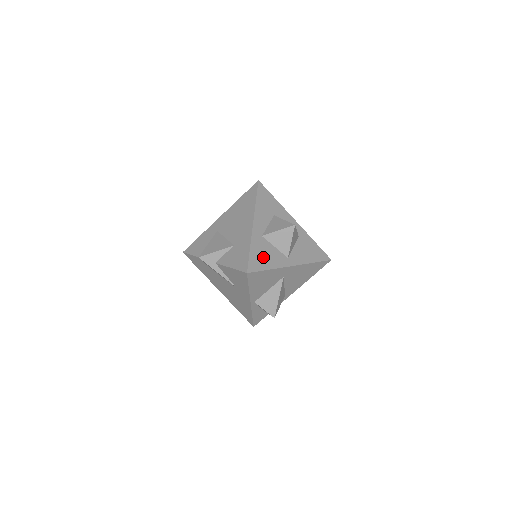
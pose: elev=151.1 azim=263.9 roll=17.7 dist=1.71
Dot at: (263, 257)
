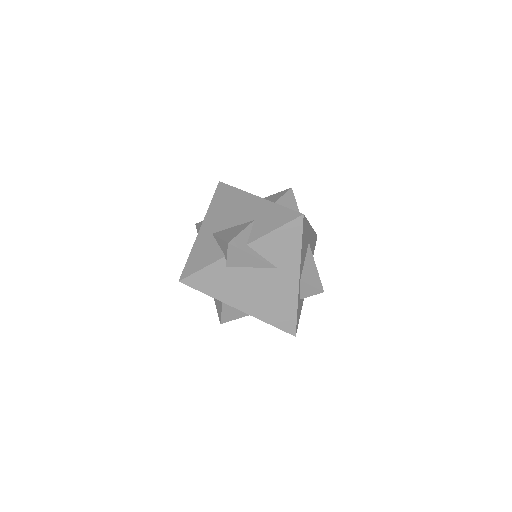
Dot at: occluded
